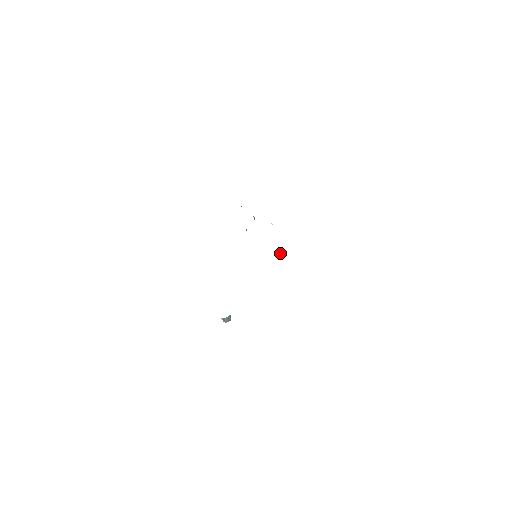
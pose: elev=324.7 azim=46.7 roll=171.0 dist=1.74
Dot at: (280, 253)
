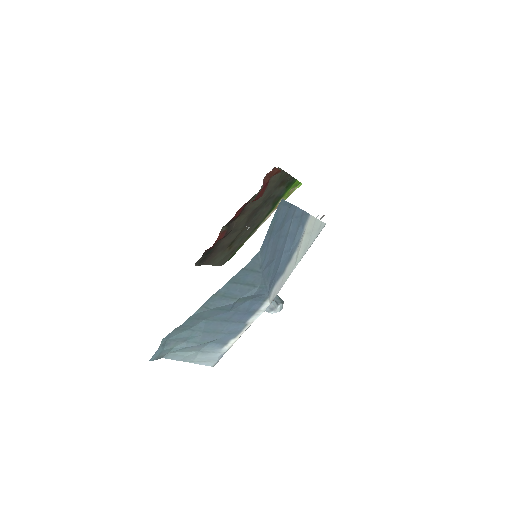
Dot at: occluded
